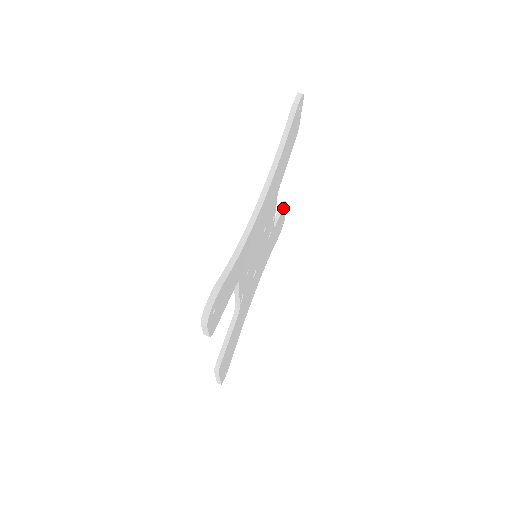
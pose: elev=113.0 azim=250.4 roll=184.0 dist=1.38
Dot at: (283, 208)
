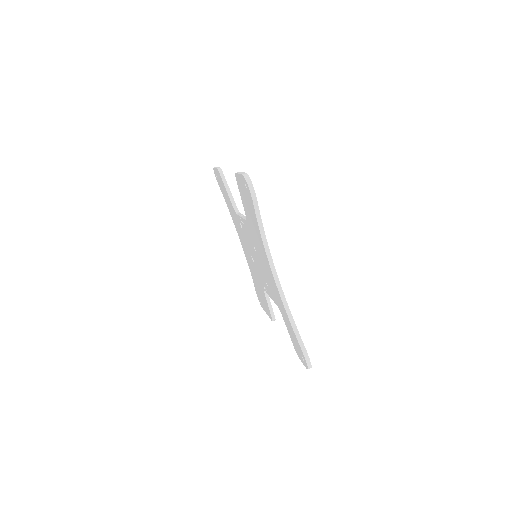
Dot at: (226, 181)
